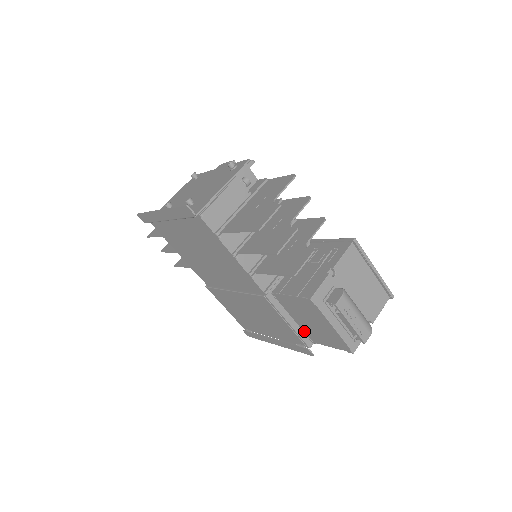
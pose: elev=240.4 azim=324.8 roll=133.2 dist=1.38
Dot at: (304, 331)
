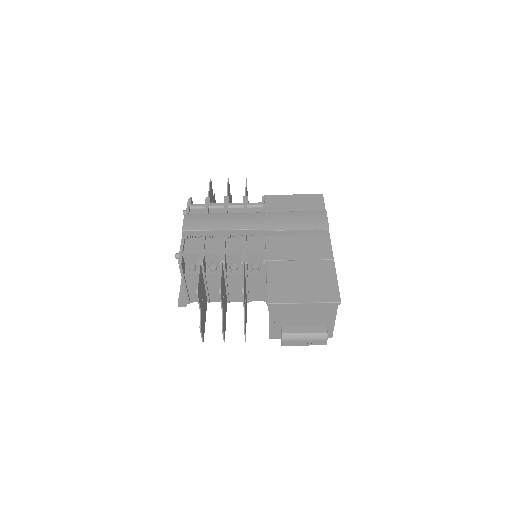
Dot at: occluded
